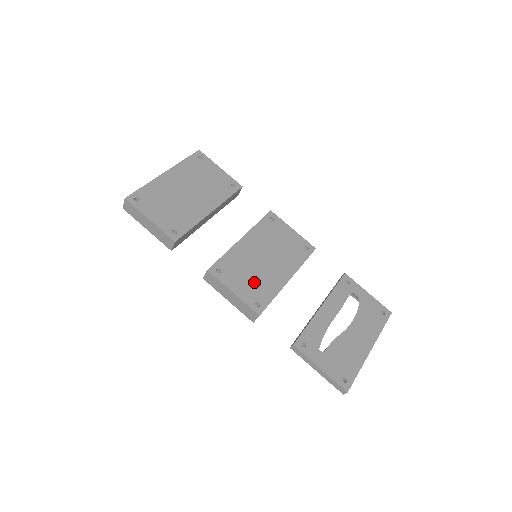
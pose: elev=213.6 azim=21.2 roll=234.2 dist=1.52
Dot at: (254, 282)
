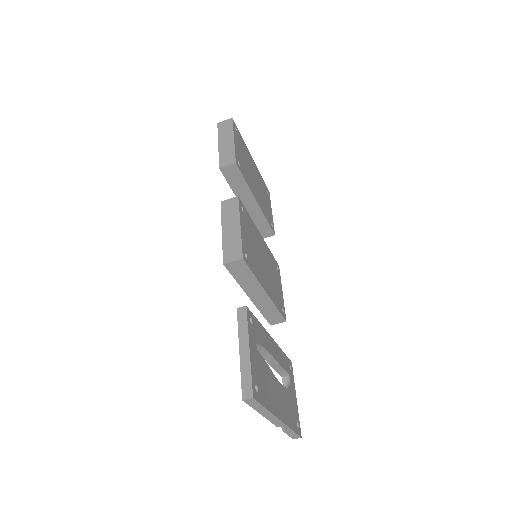
Dot at: (252, 250)
